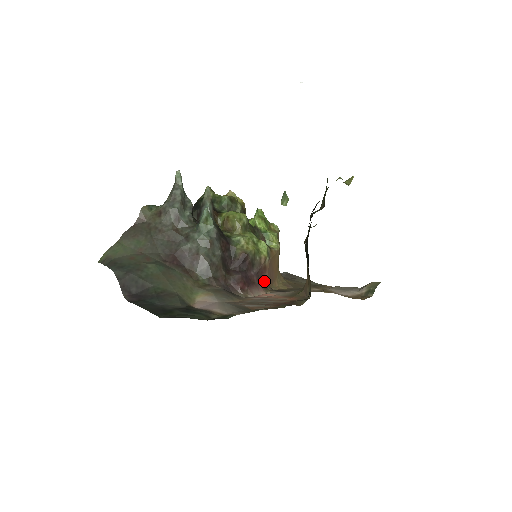
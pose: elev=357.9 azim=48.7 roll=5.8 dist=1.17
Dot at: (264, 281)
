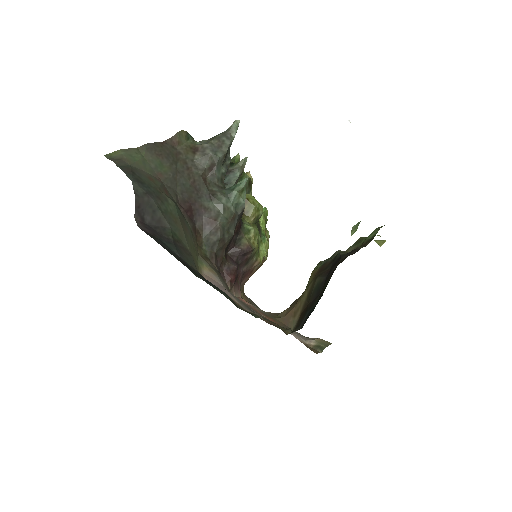
Dot at: (242, 284)
